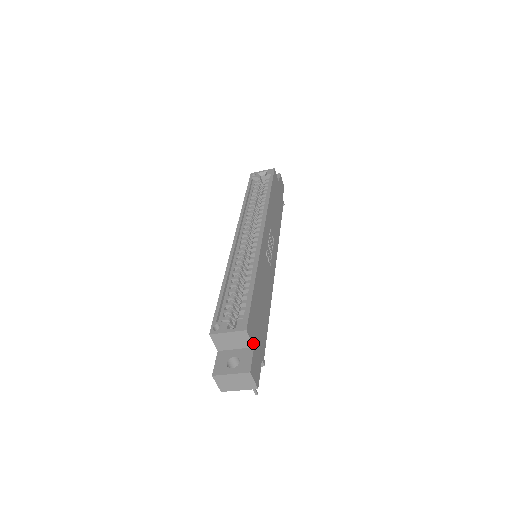
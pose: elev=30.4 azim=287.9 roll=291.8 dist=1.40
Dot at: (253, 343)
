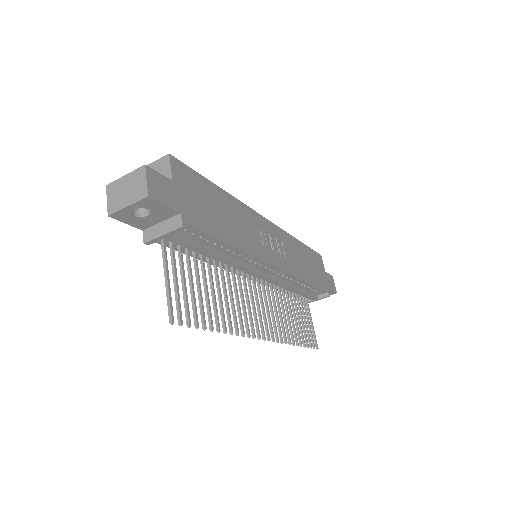
Dot at: (174, 178)
